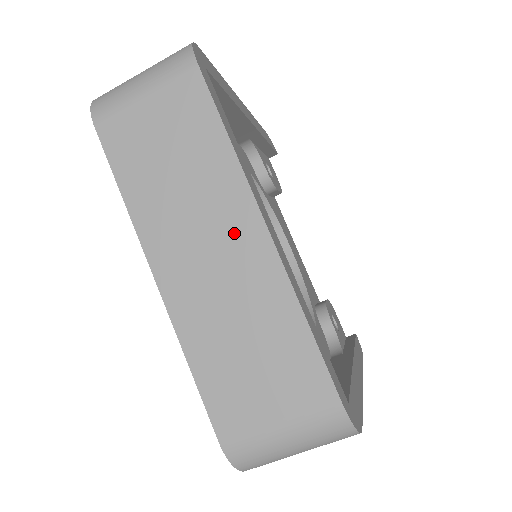
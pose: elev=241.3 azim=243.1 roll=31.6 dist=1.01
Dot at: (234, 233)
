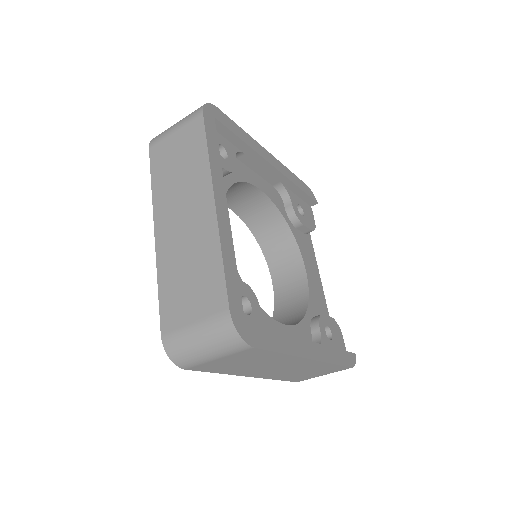
Dot at: (198, 204)
